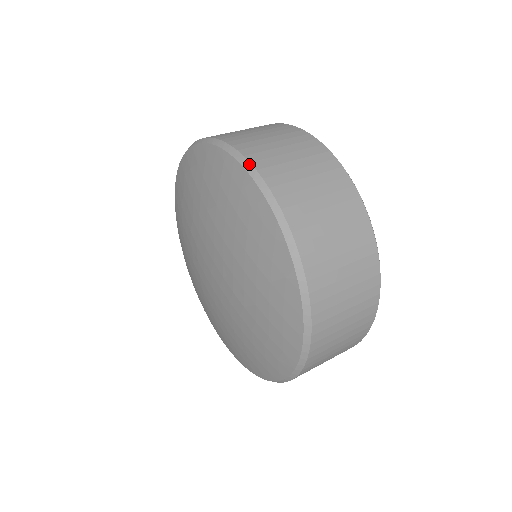
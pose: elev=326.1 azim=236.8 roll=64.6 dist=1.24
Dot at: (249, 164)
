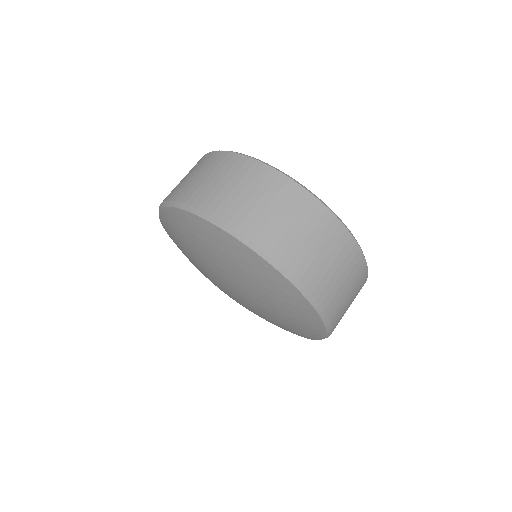
Dot at: (190, 207)
